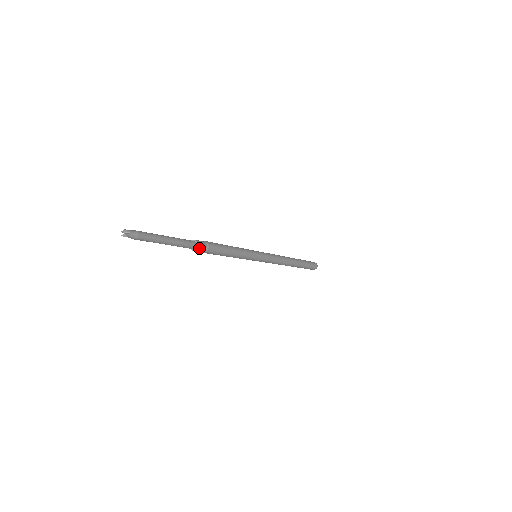
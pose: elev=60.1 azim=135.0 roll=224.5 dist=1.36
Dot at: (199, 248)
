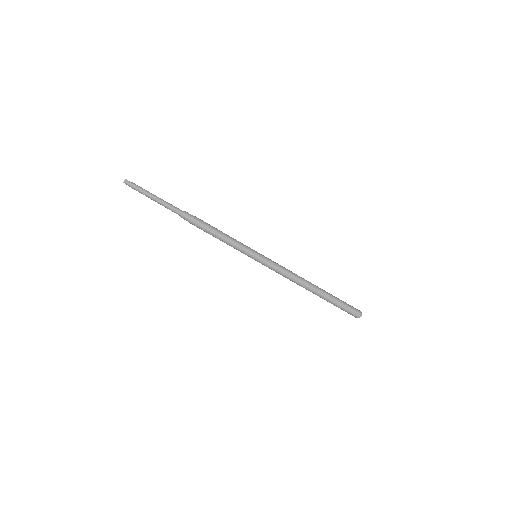
Dot at: (184, 214)
